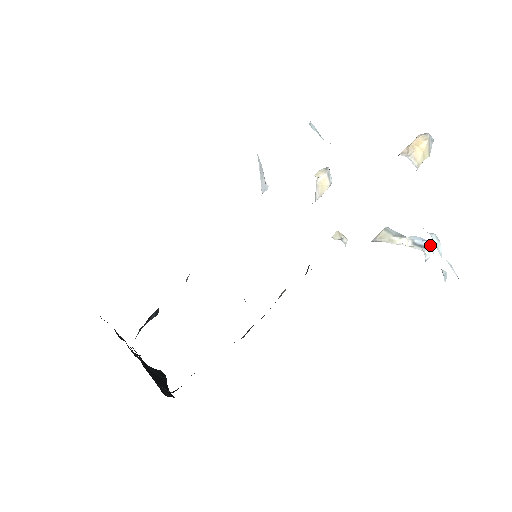
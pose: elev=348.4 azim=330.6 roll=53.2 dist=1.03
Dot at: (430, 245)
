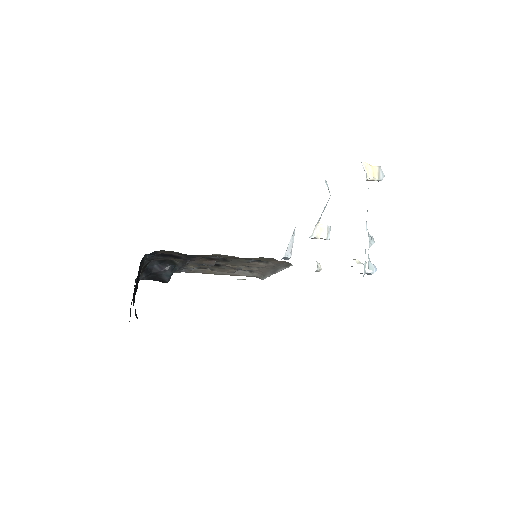
Dot at: (373, 264)
